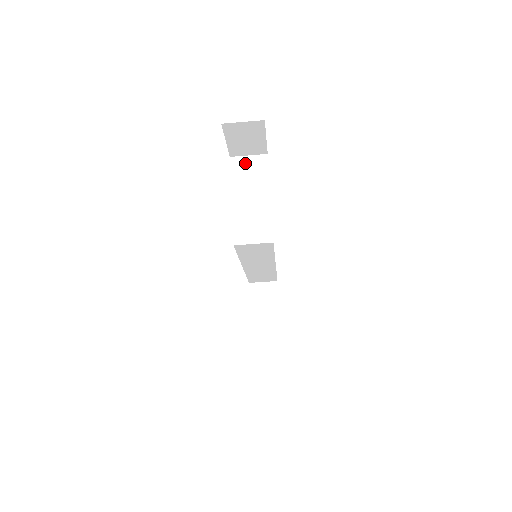
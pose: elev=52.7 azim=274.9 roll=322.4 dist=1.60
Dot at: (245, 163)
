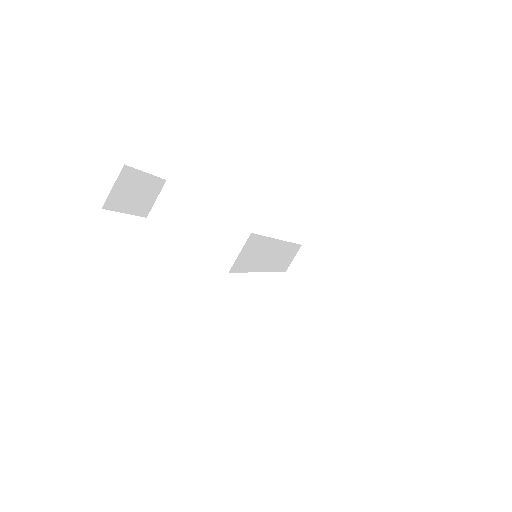
Dot at: (161, 208)
